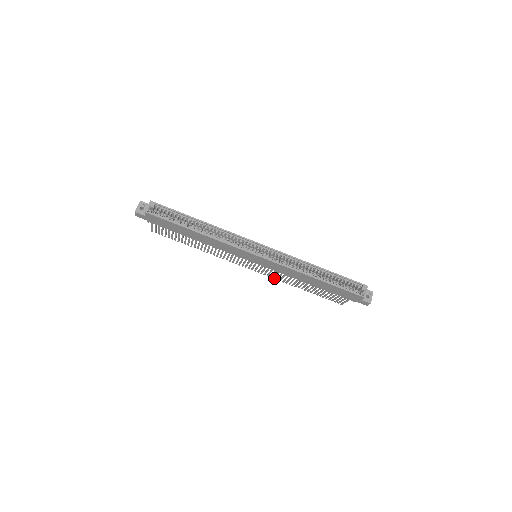
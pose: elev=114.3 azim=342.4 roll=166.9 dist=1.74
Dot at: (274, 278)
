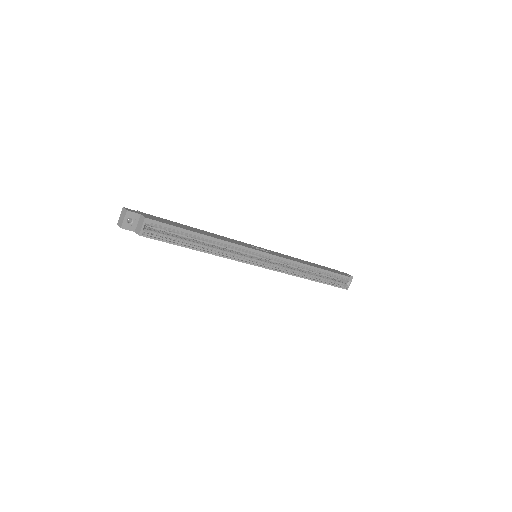
Dot at: occluded
